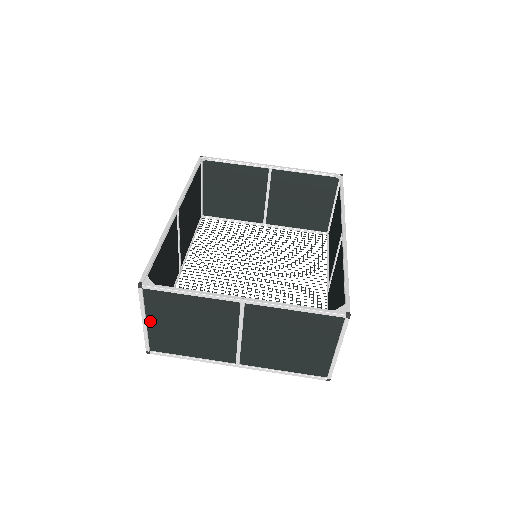
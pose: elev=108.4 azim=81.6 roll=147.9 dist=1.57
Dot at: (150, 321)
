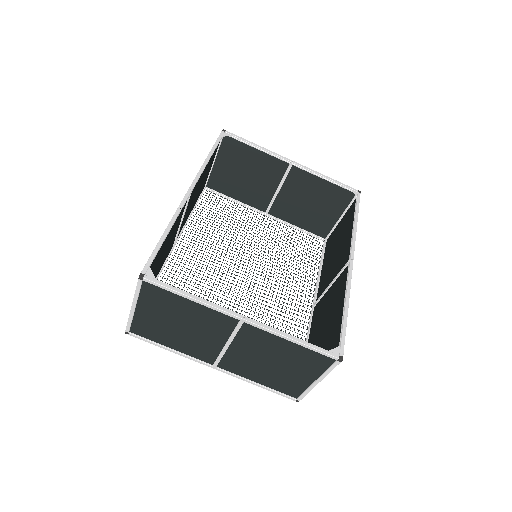
Dot at: (139, 308)
